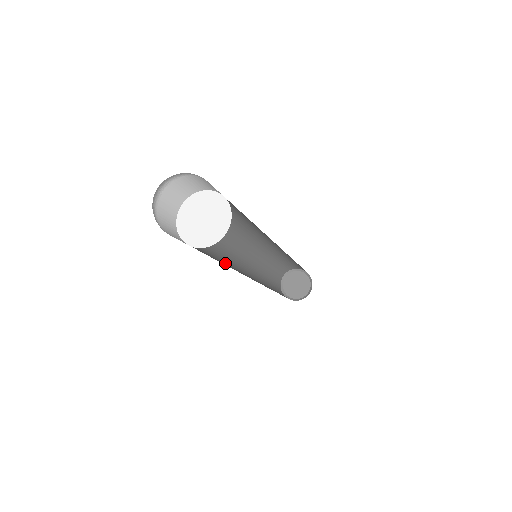
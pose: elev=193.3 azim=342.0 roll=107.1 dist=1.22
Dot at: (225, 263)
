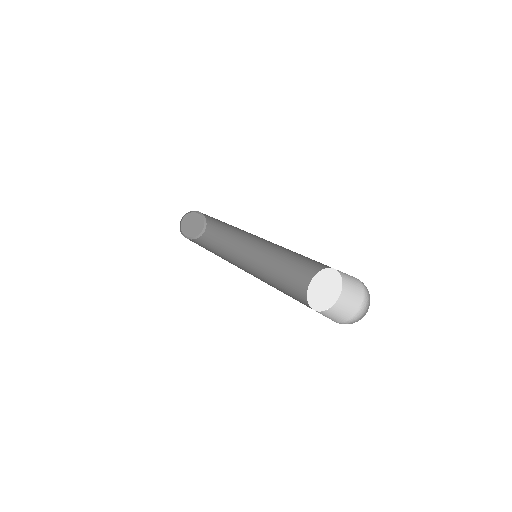
Dot at: occluded
